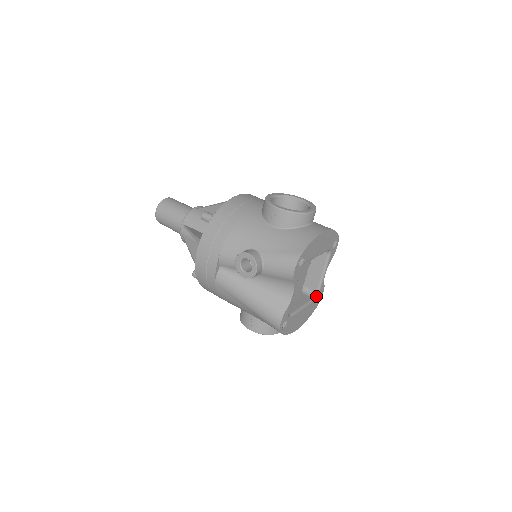
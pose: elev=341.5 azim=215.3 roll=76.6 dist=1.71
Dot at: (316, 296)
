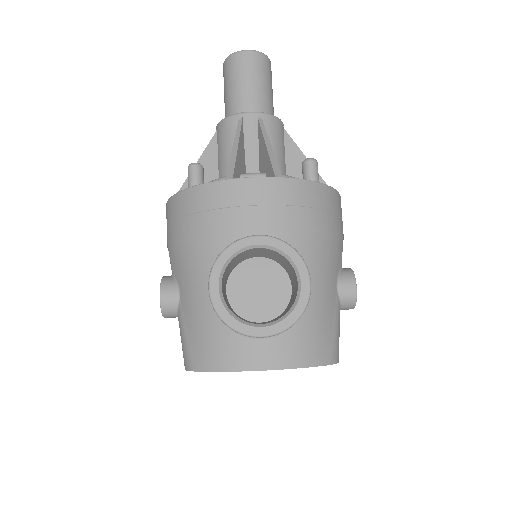
Dot at: occluded
